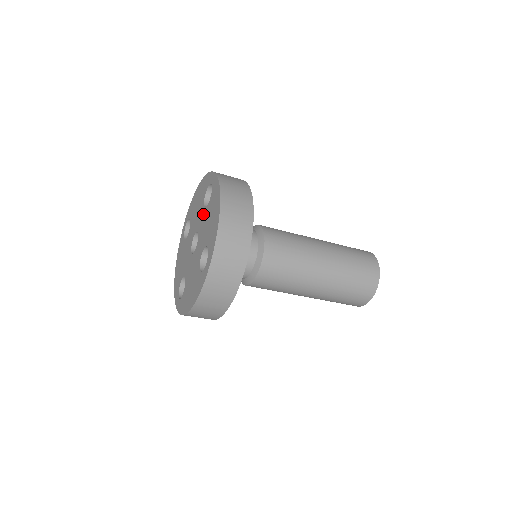
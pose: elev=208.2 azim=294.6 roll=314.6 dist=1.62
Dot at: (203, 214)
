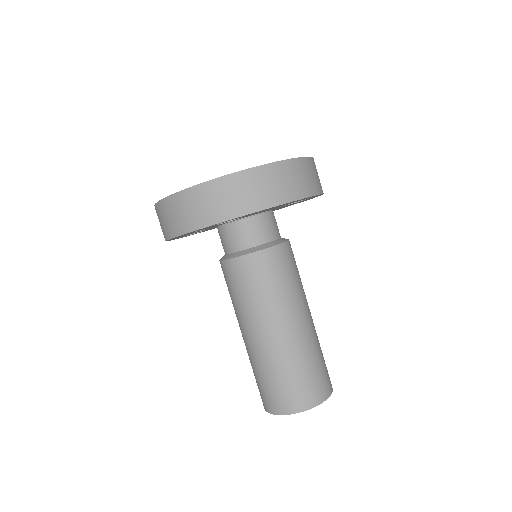
Dot at: occluded
